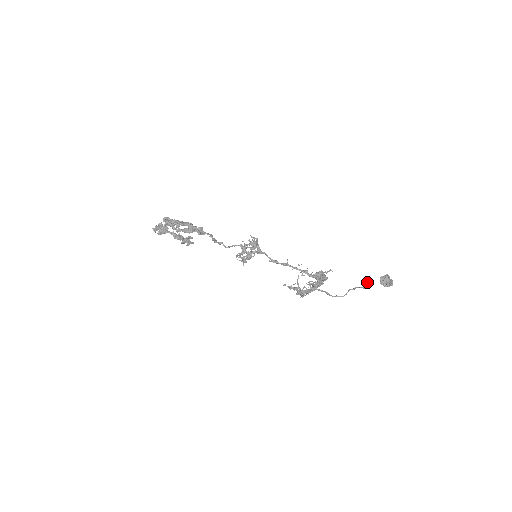
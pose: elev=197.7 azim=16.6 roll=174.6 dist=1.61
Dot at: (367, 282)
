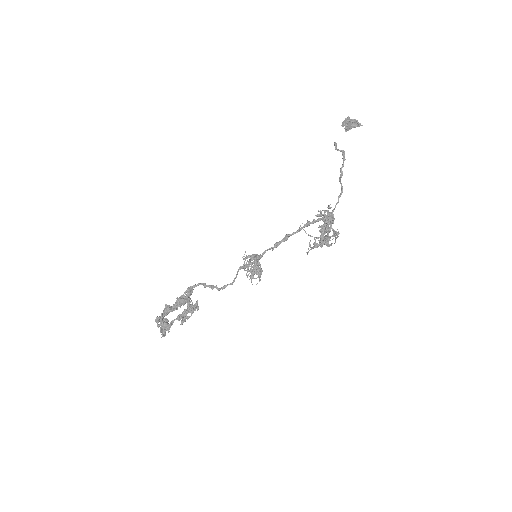
Dot at: (336, 144)
